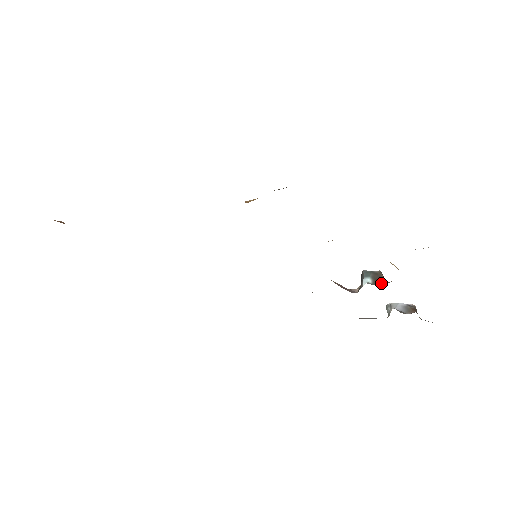
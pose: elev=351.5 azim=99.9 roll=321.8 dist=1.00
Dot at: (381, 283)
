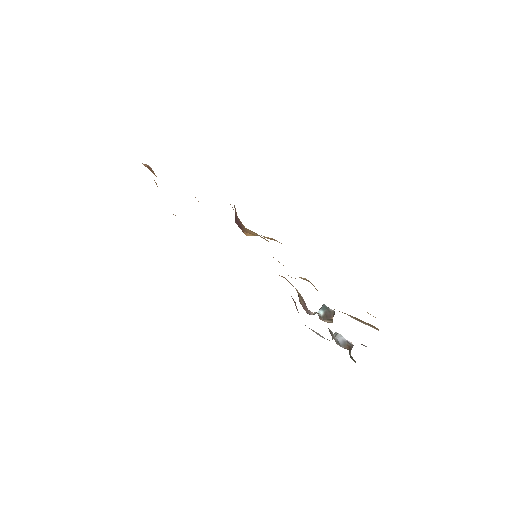
Dot at: (328, 319)
